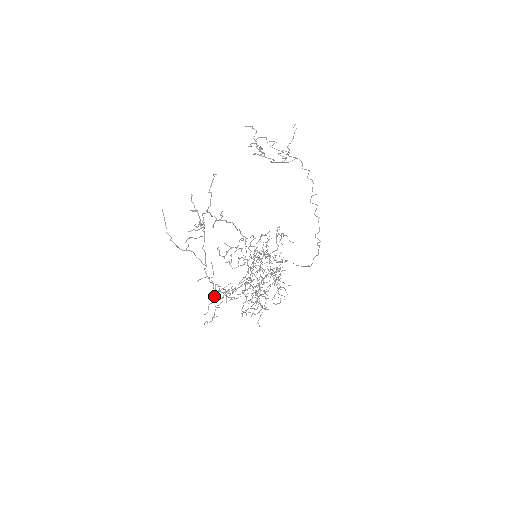
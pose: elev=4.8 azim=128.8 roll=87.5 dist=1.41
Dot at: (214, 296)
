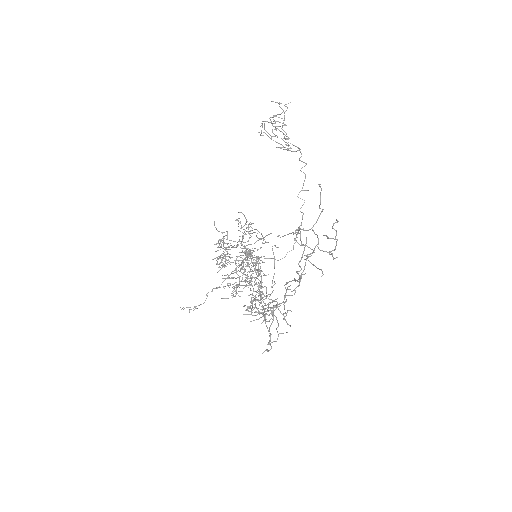
Dot at: (287, 323)
